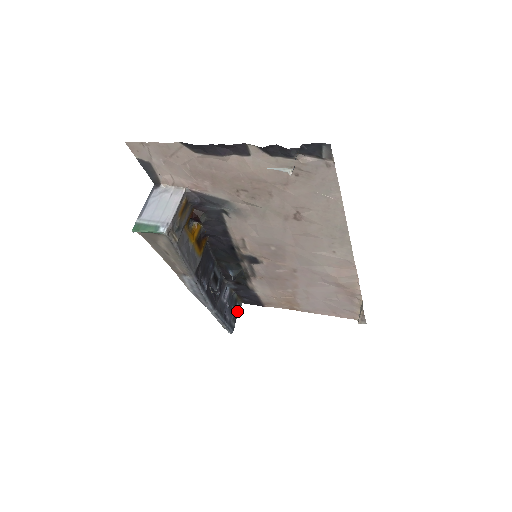
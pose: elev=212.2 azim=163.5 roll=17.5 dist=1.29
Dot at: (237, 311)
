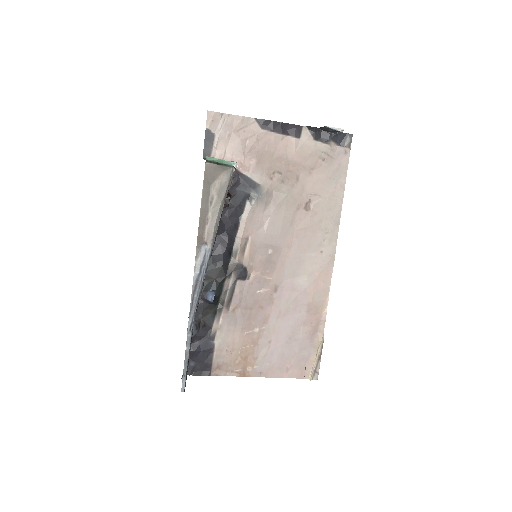
Dot at: (181, 378)
